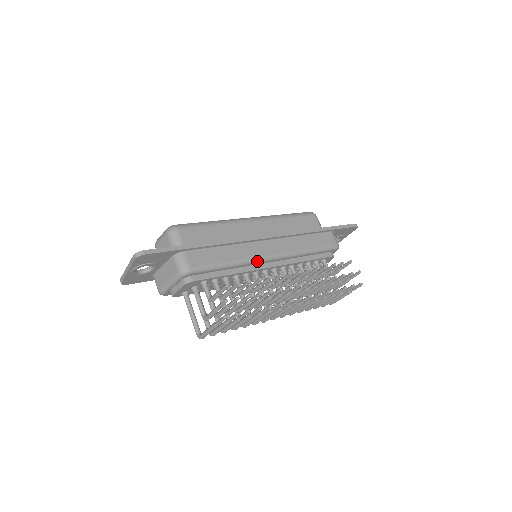
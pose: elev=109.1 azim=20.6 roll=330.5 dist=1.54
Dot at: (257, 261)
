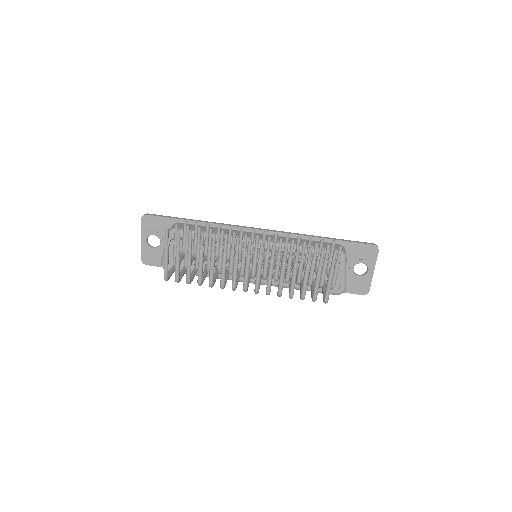
Dot at: occluded
